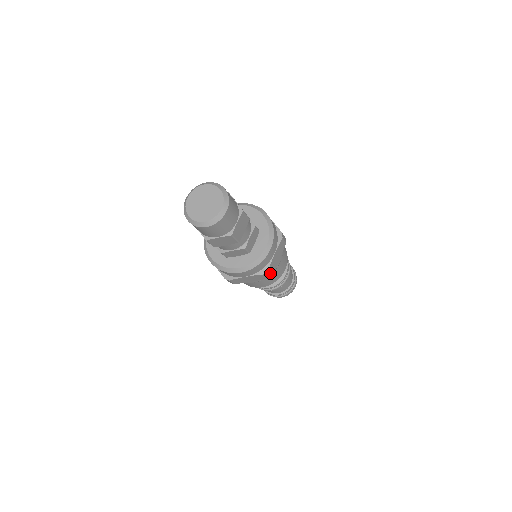
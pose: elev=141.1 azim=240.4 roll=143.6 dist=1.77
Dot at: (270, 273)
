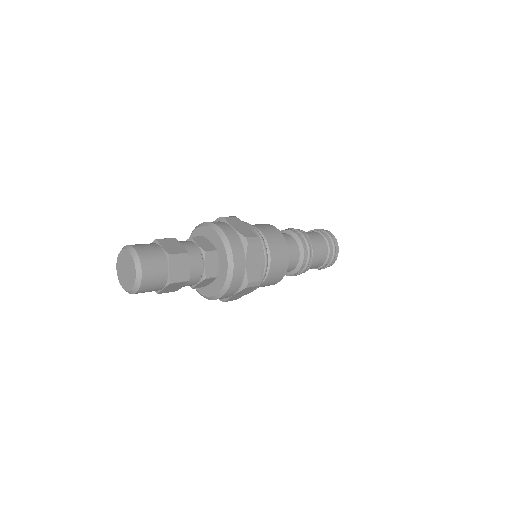
Dot at: (255, 282)
